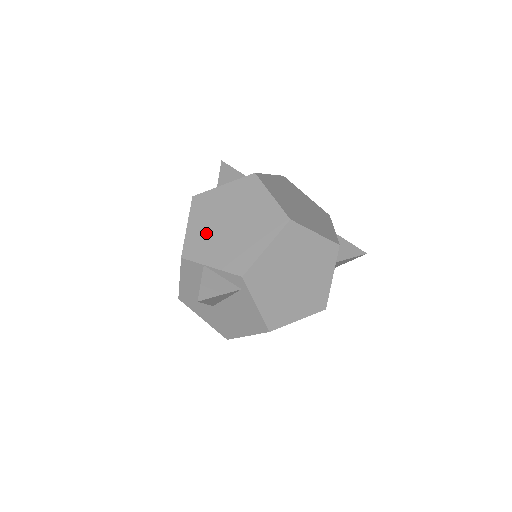
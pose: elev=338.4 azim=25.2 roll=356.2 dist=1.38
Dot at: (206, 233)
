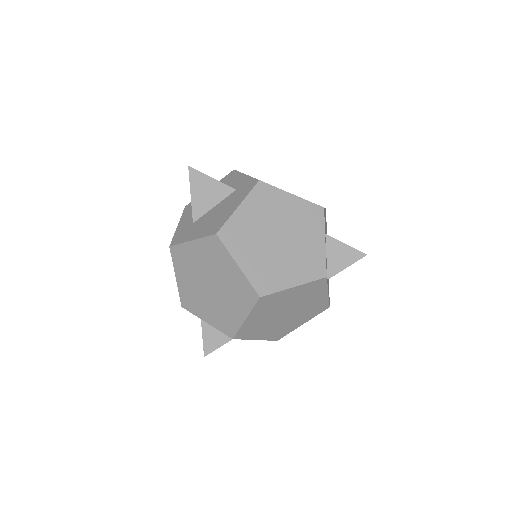
Dot at: (193, 290)
